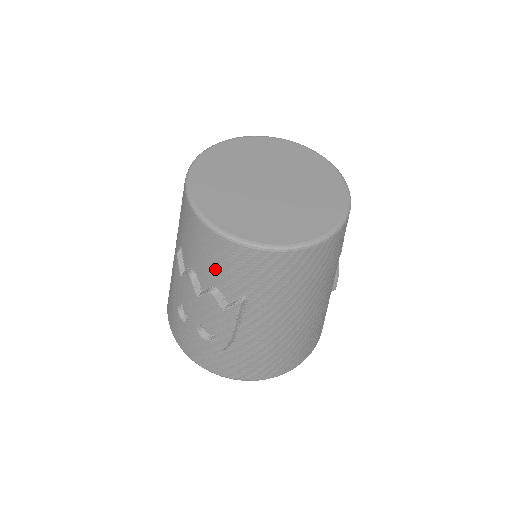
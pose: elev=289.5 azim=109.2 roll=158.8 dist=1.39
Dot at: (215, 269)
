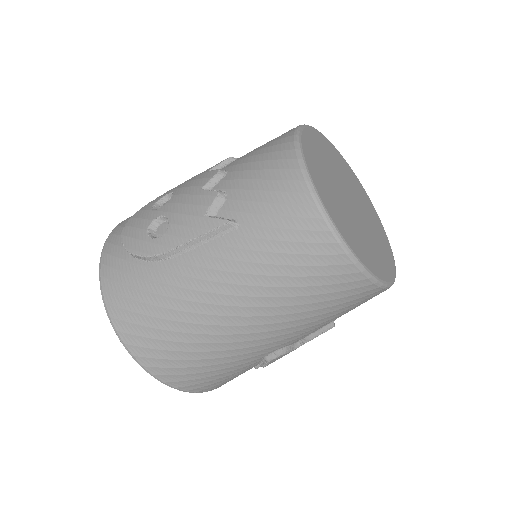
Dot at: (250, 178)
